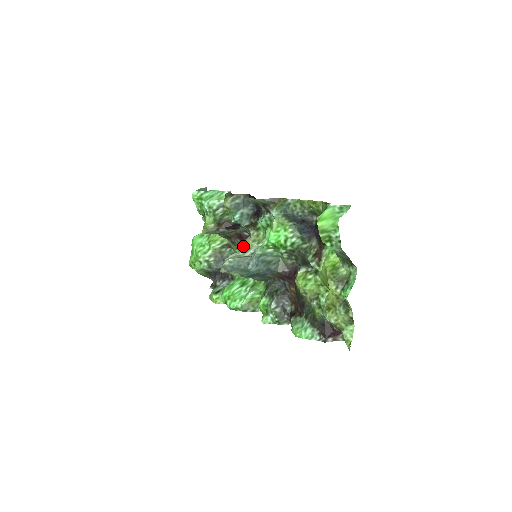
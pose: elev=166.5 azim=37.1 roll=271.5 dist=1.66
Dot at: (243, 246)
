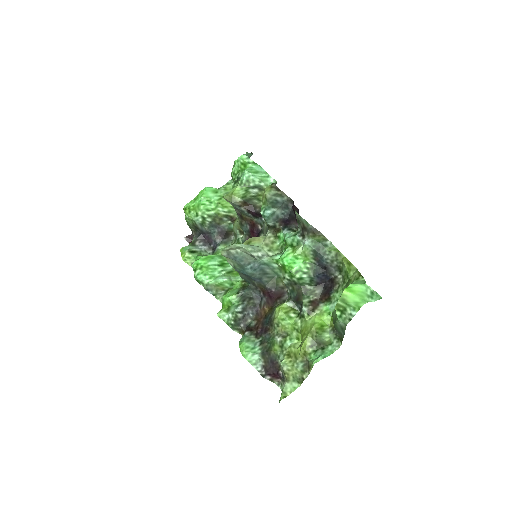
Dot at: (254, 241)
